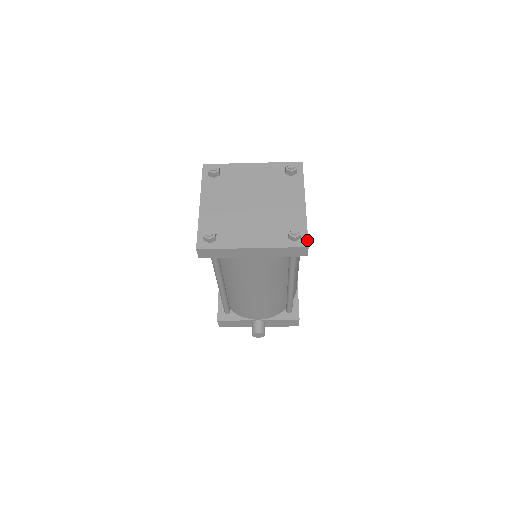
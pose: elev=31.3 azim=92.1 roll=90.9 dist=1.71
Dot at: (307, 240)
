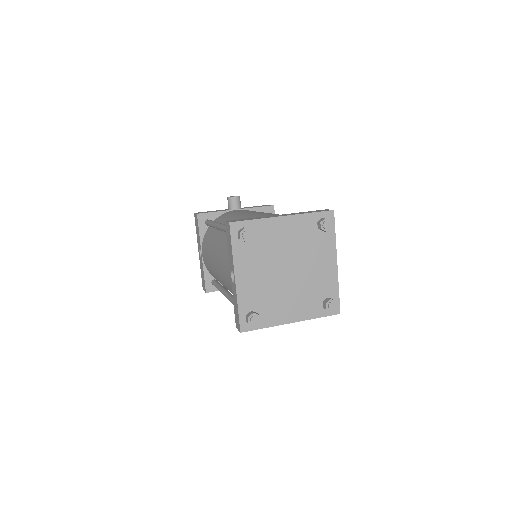
Dot at: (339, 307)
